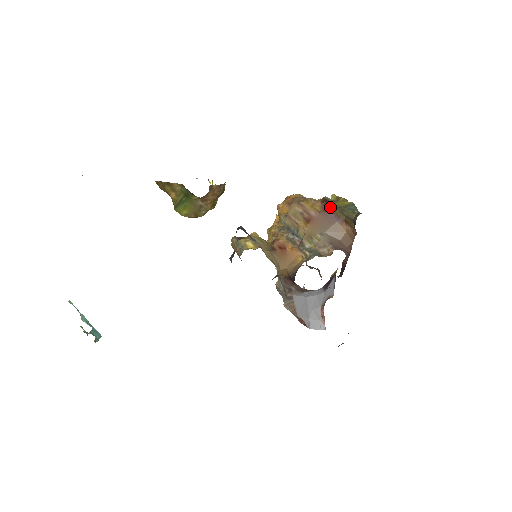
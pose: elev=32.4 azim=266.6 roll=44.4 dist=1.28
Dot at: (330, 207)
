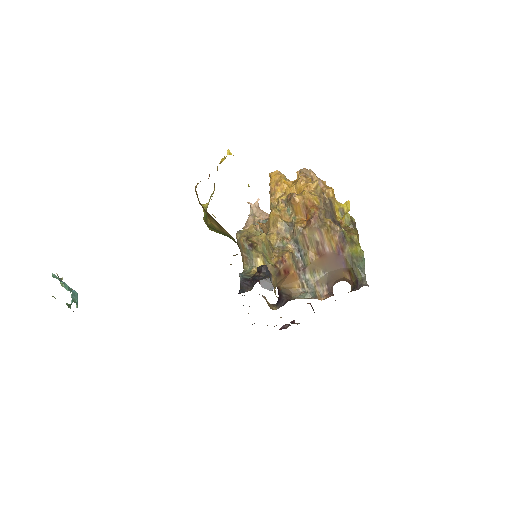
Dot at: (344, 250)
